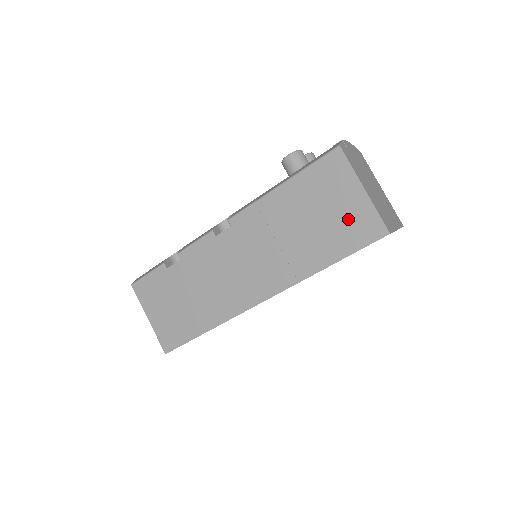
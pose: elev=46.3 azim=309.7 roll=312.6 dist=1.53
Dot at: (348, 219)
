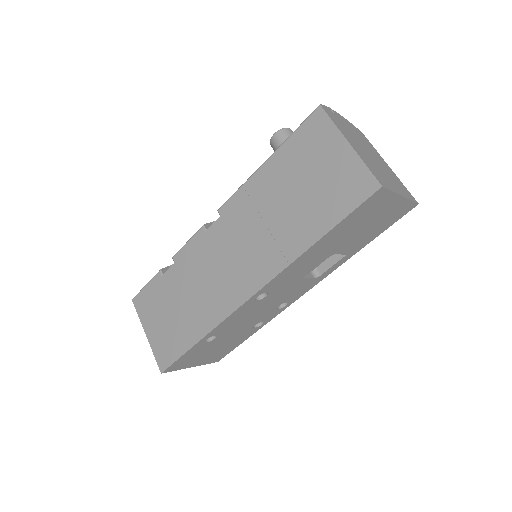
Dot at: (335, 181)
